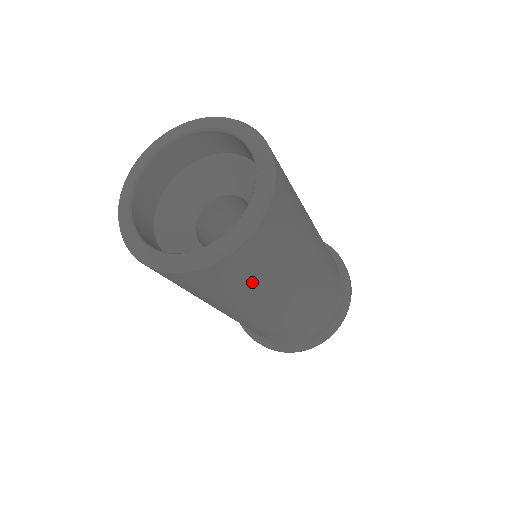
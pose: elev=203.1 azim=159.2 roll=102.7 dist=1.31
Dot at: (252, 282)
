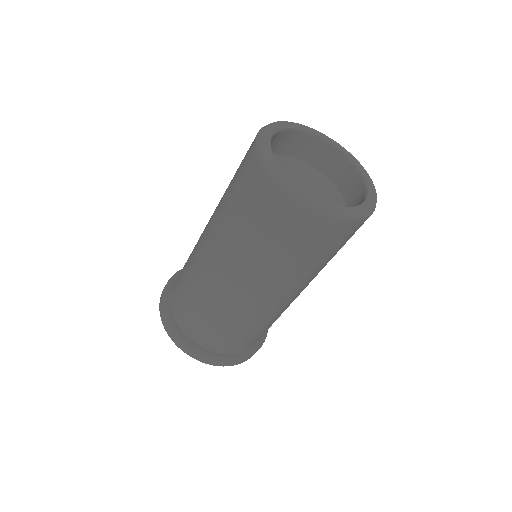
Dot at: (283, 248)
